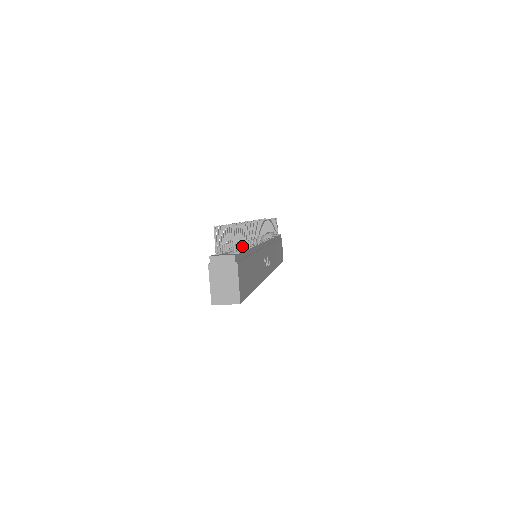
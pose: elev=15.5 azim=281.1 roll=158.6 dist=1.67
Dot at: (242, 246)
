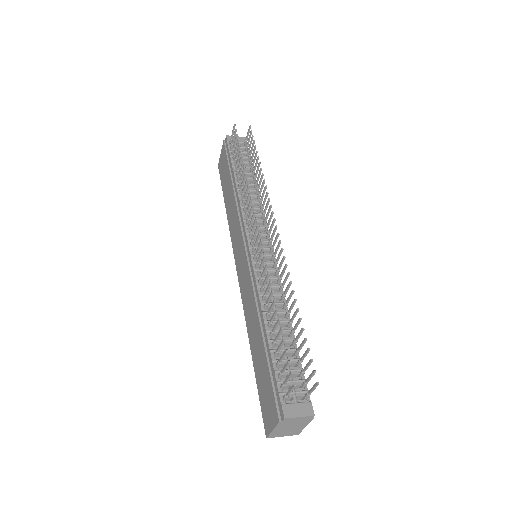
Dot at: (297, 354)
